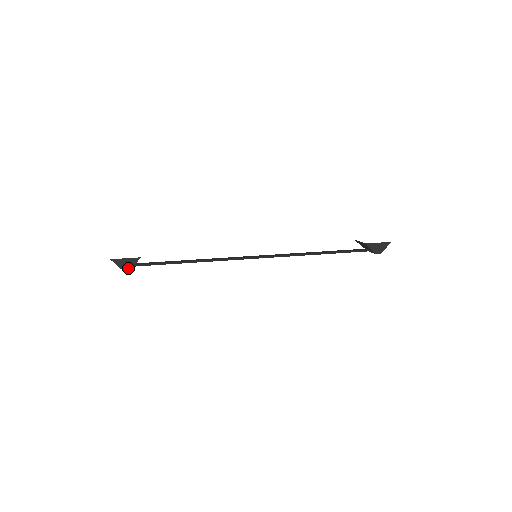
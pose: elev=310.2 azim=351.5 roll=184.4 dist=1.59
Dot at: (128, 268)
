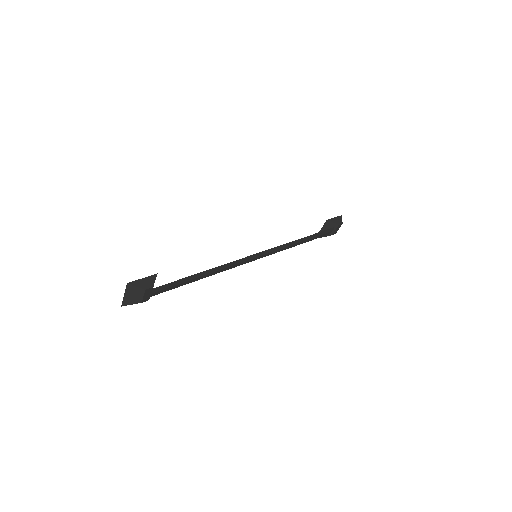
Dot at: (150, 286)
